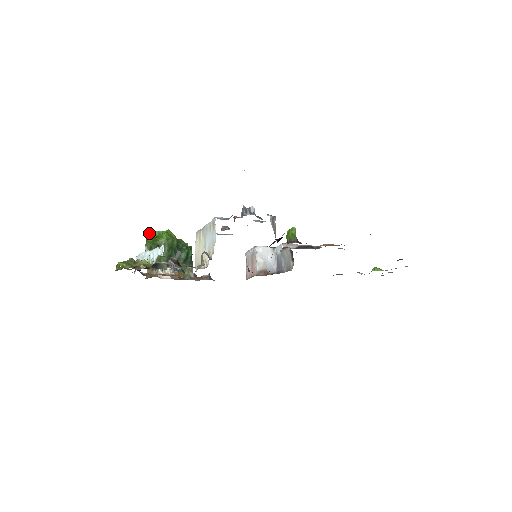
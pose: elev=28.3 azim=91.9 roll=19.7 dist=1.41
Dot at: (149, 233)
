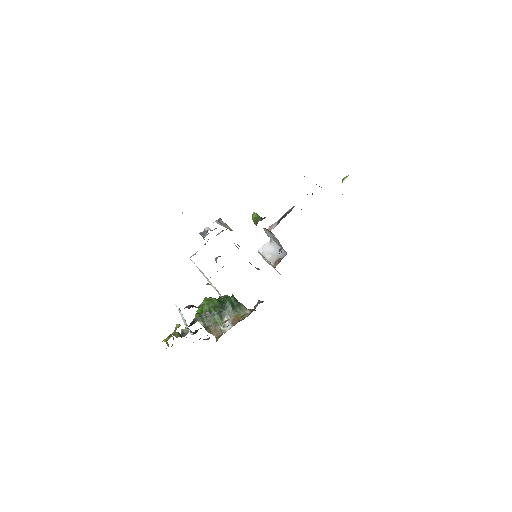
Dot at: (197, 312)
